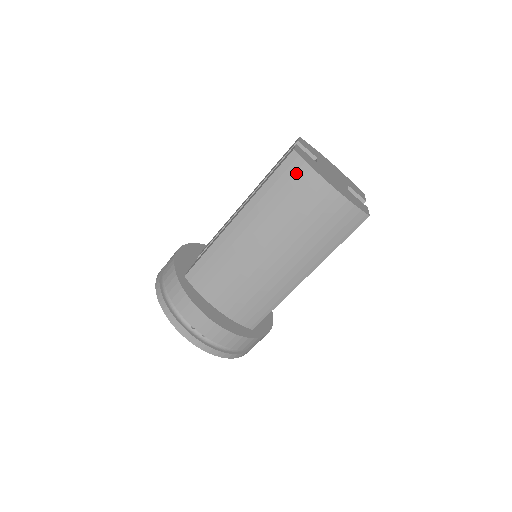
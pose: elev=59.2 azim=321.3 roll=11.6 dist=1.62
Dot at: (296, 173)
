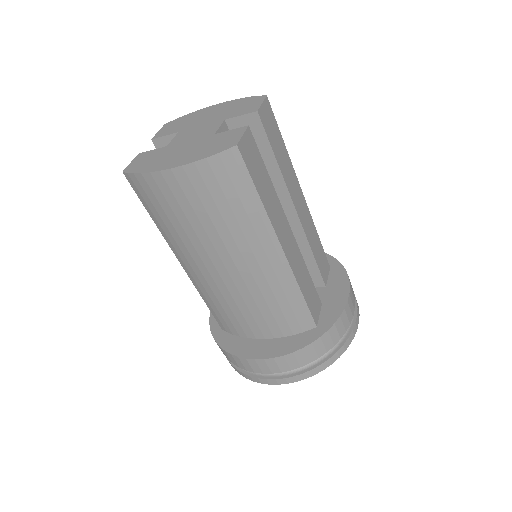
Dot at: (144, 190)
